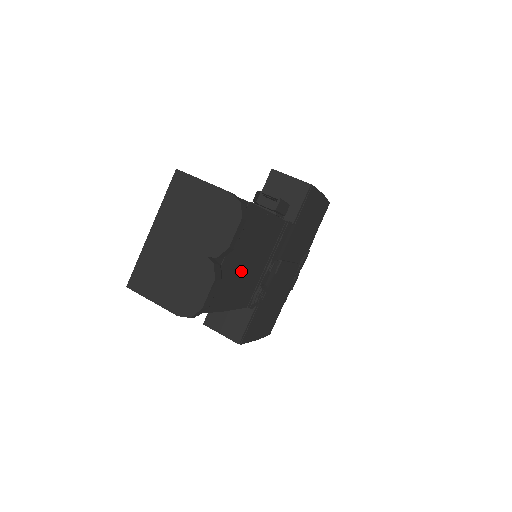
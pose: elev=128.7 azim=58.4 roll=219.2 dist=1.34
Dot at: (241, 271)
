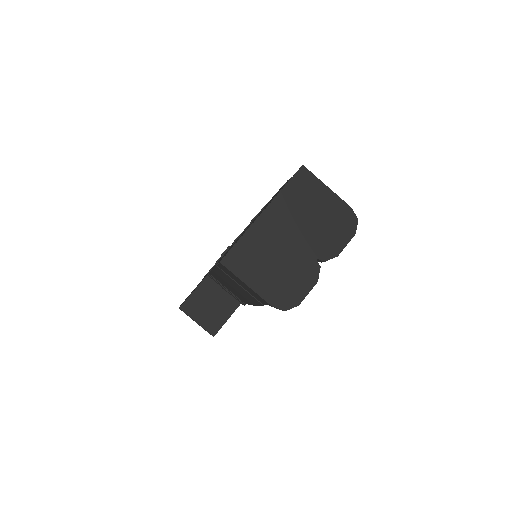
Dot at: occluded
